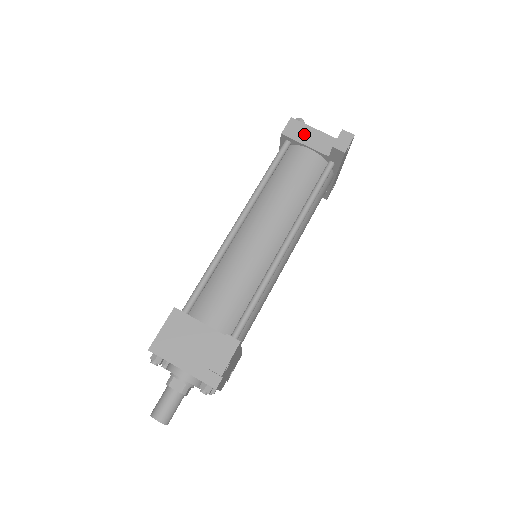
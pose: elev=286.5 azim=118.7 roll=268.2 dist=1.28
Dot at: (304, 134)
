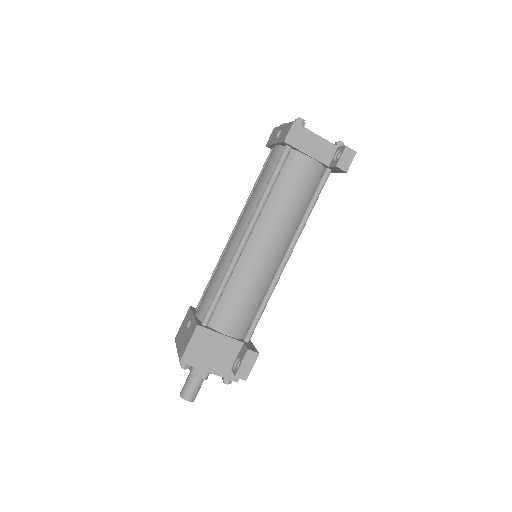
Dot at: (306, 141)
